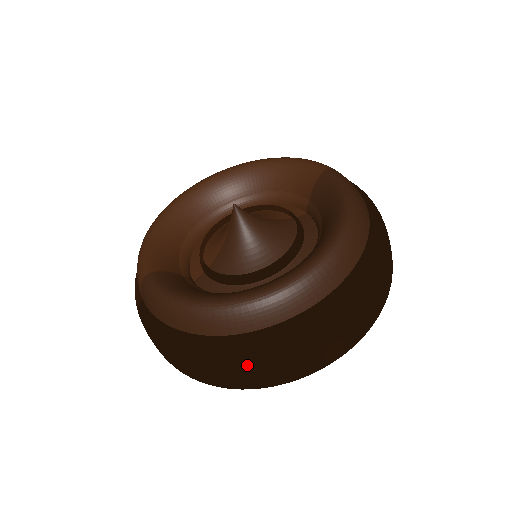
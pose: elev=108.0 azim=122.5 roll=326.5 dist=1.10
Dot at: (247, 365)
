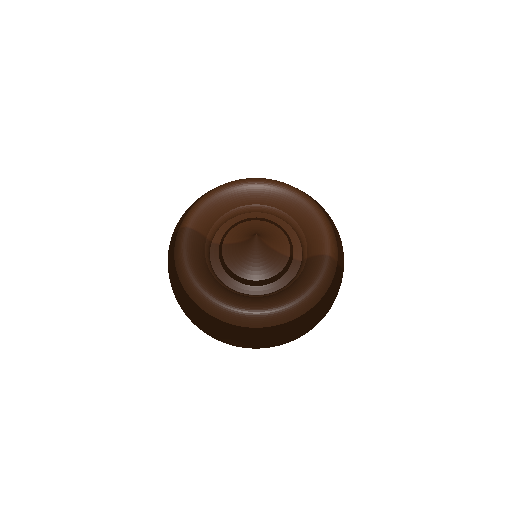
Dot at: (192, 317)
